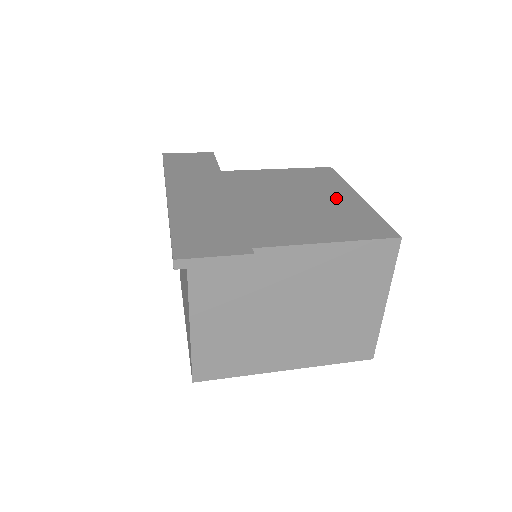
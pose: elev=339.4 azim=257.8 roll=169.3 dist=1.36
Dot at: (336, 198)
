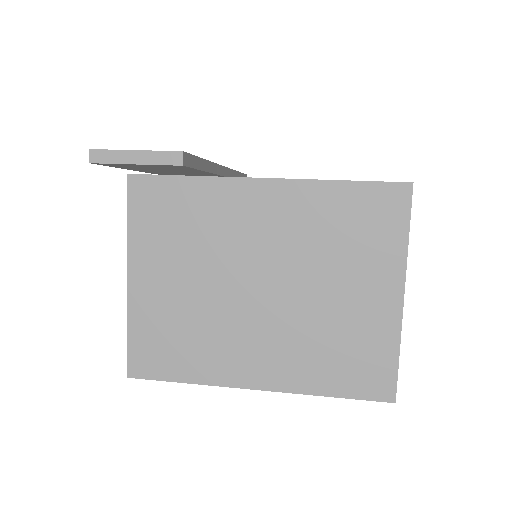
Dot at: occluded
